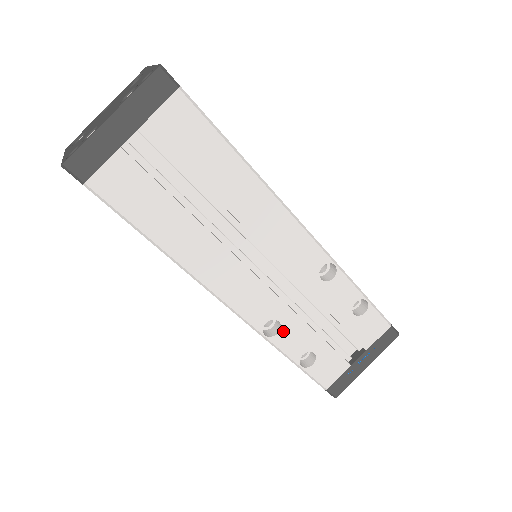
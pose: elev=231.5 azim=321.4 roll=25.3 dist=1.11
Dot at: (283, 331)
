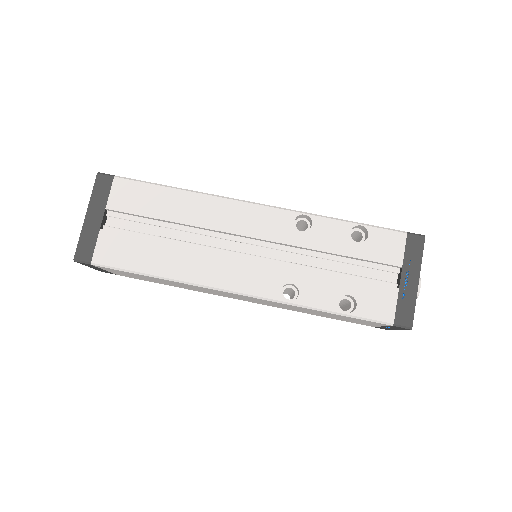
Dot at: (302, 290)
